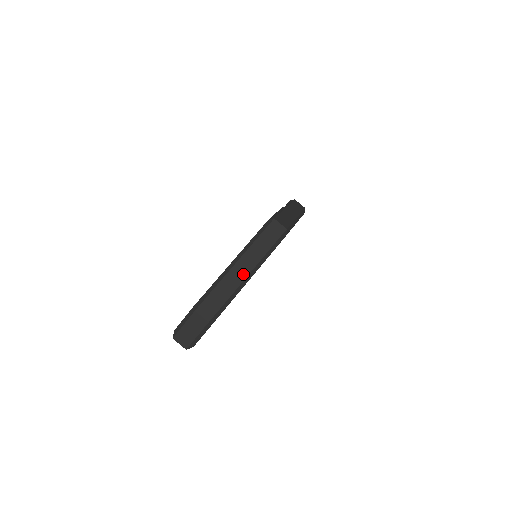
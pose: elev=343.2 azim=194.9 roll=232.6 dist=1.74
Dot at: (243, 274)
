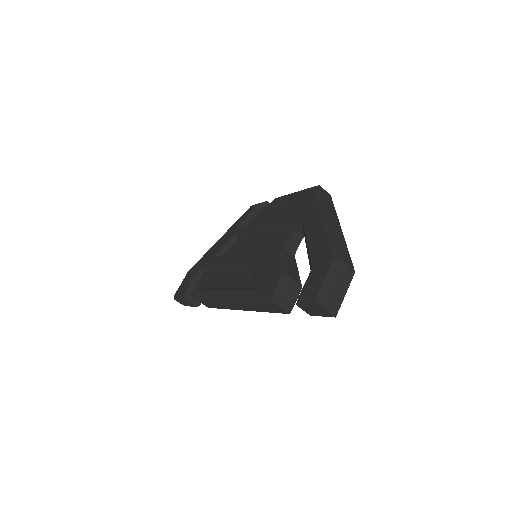
Dot at: (339, 229)
